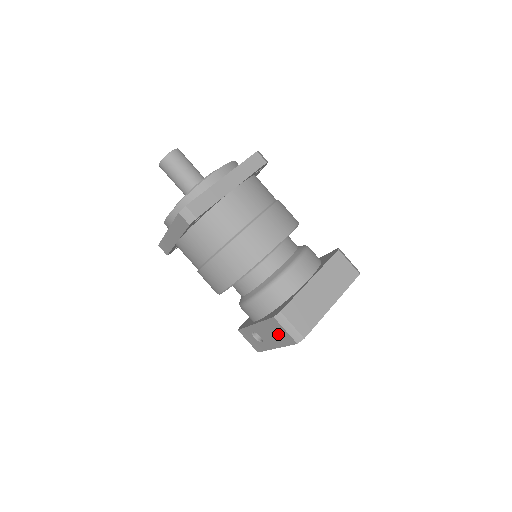
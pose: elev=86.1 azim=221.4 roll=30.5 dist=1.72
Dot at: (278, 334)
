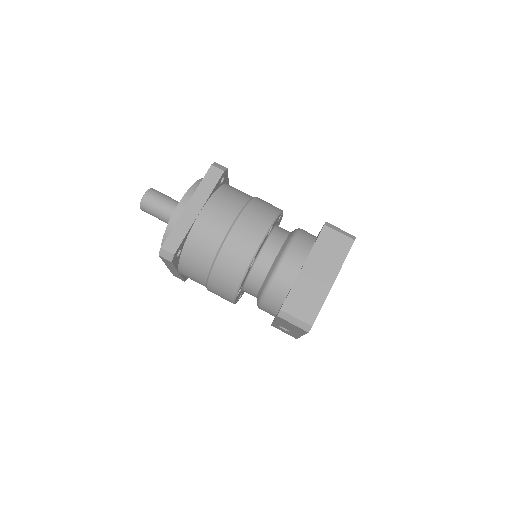
Dot at: (292, 327)
